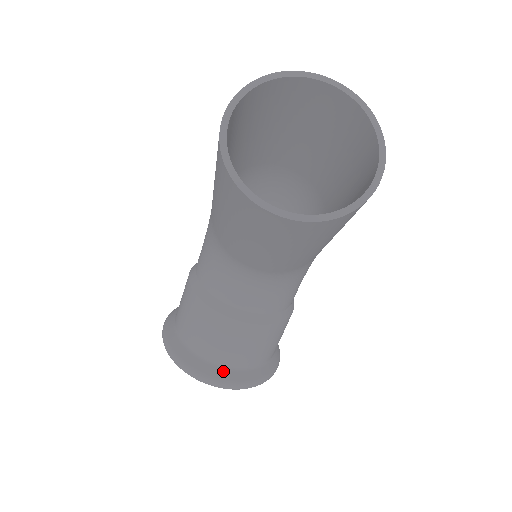
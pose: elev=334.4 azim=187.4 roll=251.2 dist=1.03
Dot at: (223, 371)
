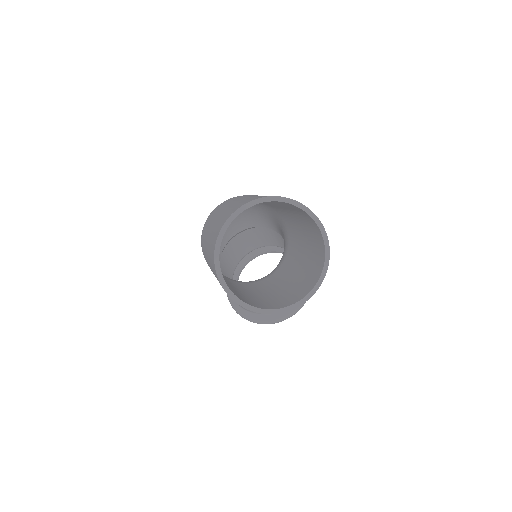
Dot at: occluded
